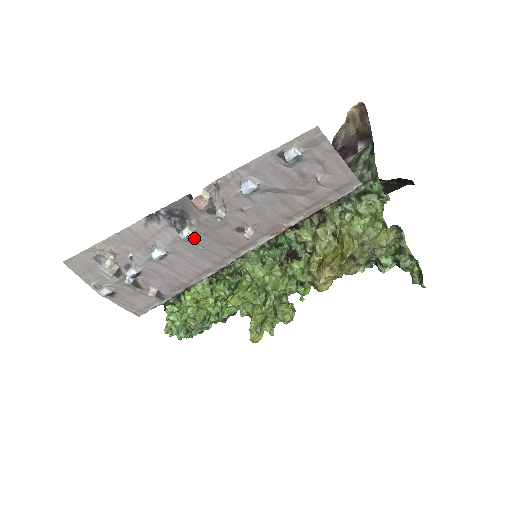
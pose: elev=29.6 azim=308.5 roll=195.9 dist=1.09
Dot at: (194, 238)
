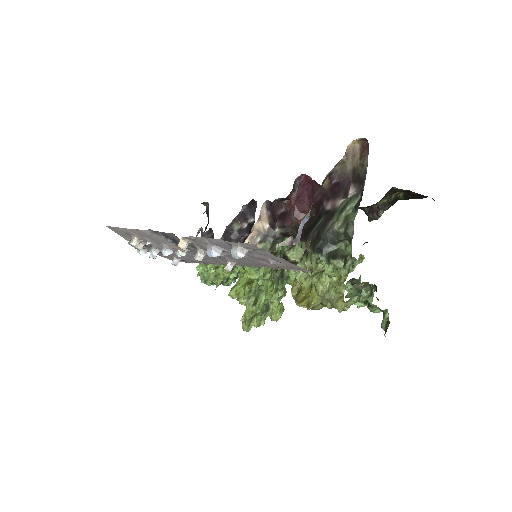
Dot at: (191, 251)
